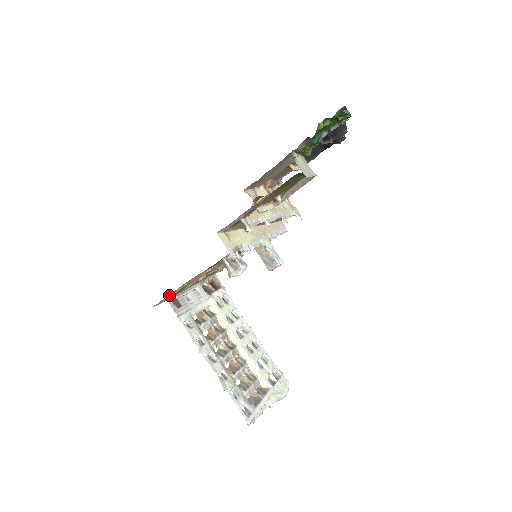
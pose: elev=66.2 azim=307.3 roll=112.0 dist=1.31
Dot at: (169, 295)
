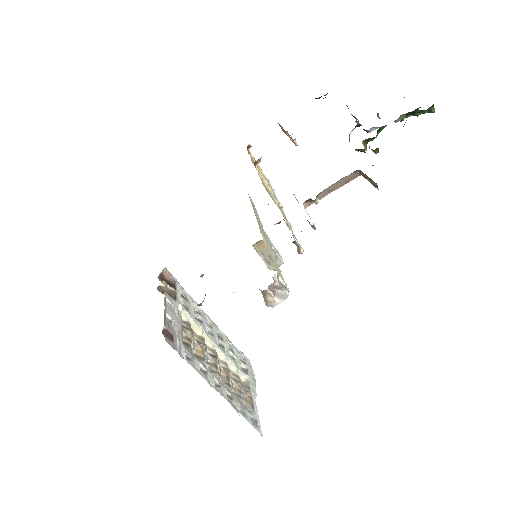
Dot at: occluded
